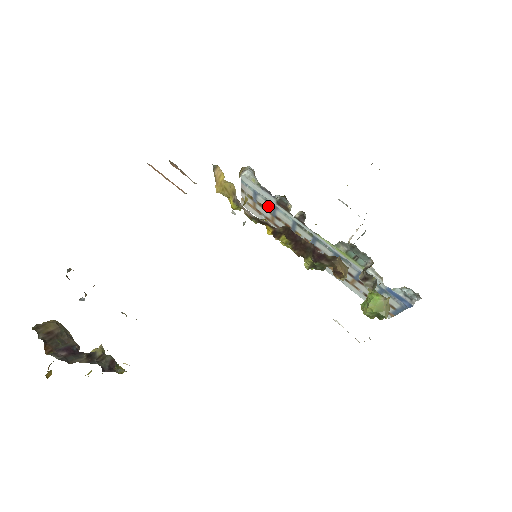
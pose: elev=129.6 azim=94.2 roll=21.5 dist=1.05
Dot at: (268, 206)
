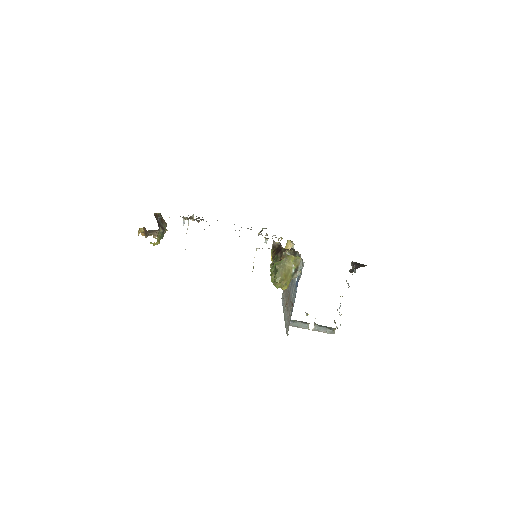
Dot at: occluded
